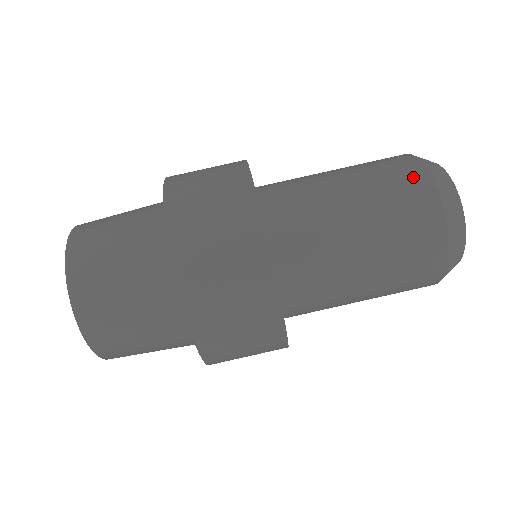
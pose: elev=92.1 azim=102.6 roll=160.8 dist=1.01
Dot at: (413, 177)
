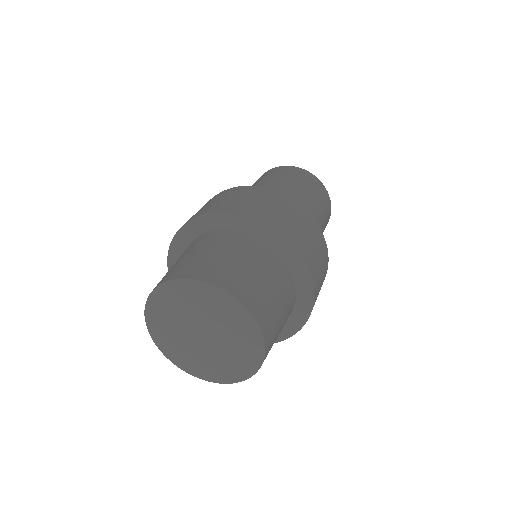
Dot at: (307, 175)
